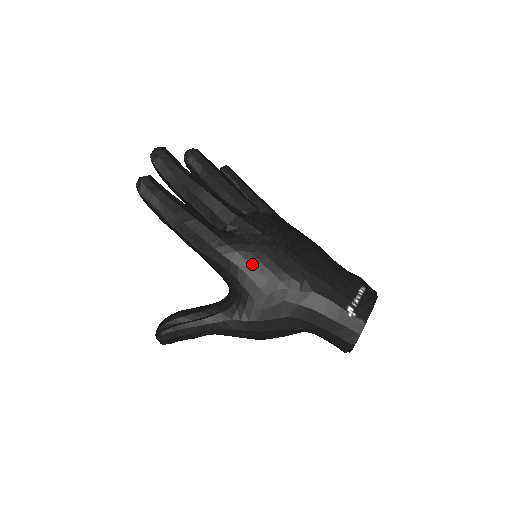
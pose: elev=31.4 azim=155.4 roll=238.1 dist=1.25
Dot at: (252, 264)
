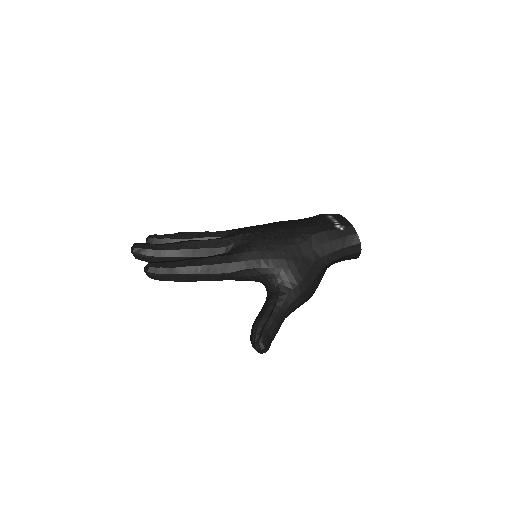
Dot at: (266, 250)
